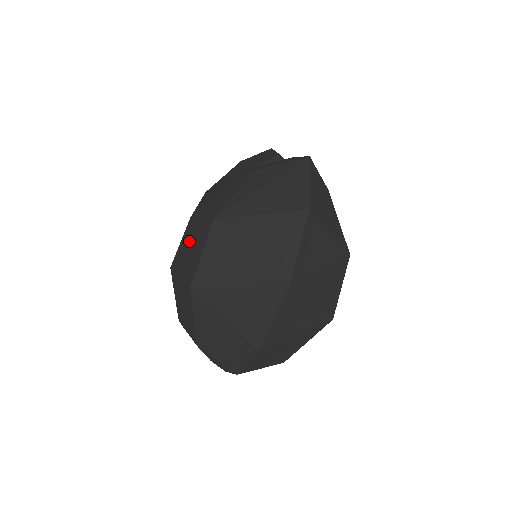
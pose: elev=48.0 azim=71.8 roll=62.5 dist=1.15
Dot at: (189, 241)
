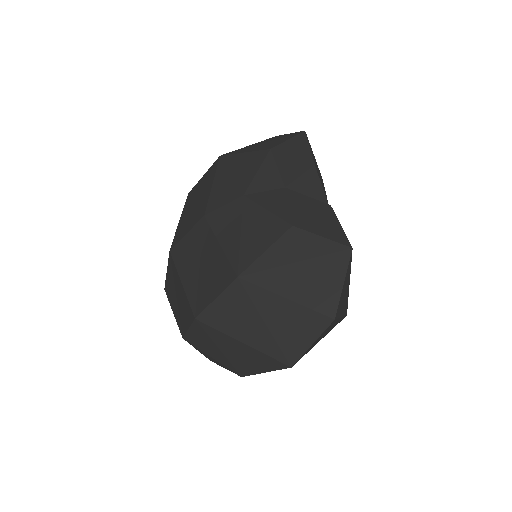
Dot at: (200, 251)
